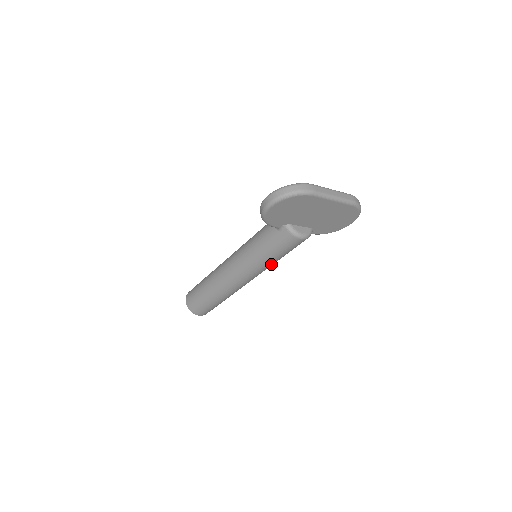
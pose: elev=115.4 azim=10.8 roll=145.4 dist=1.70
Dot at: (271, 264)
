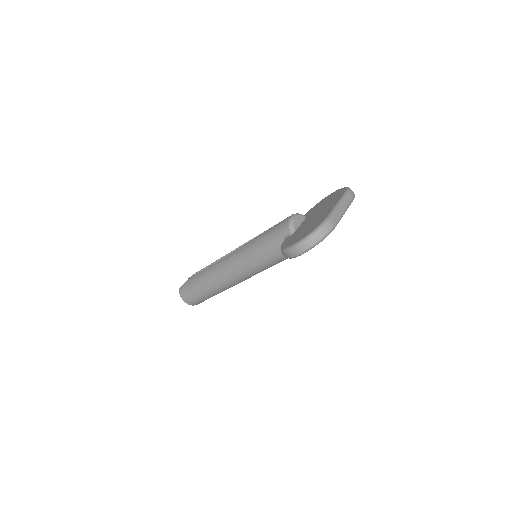
Dot at: occluded
